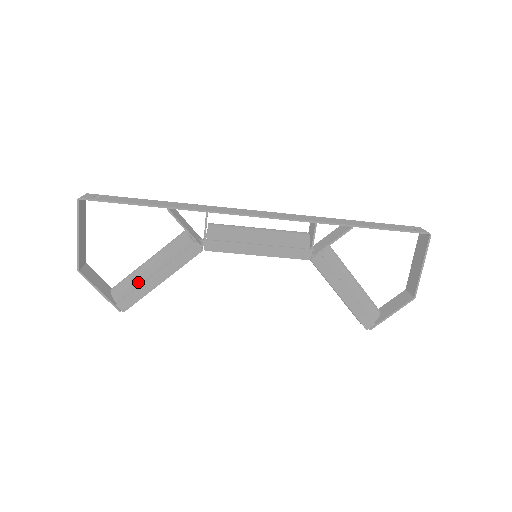
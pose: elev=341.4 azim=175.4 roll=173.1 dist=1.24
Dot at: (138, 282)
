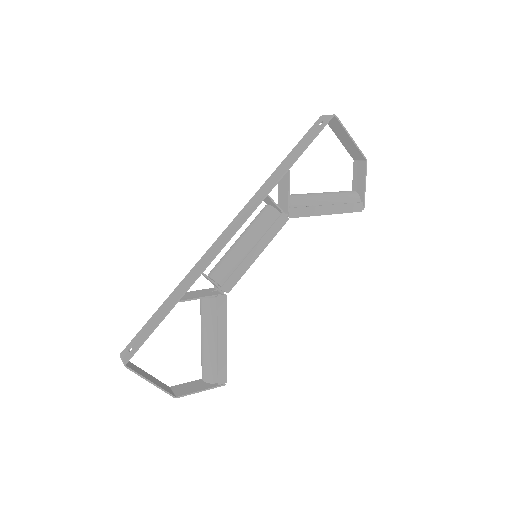
Dot at: (214, 358)
